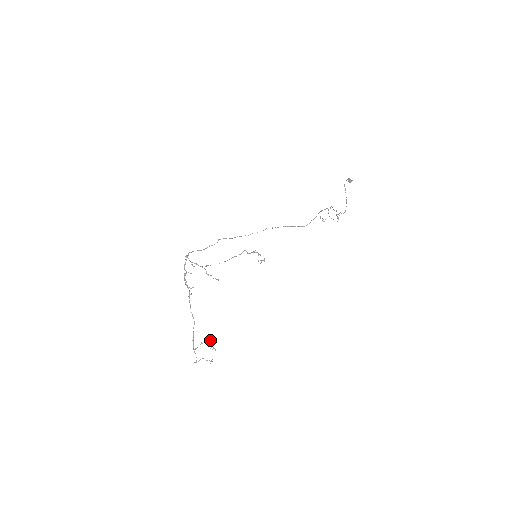
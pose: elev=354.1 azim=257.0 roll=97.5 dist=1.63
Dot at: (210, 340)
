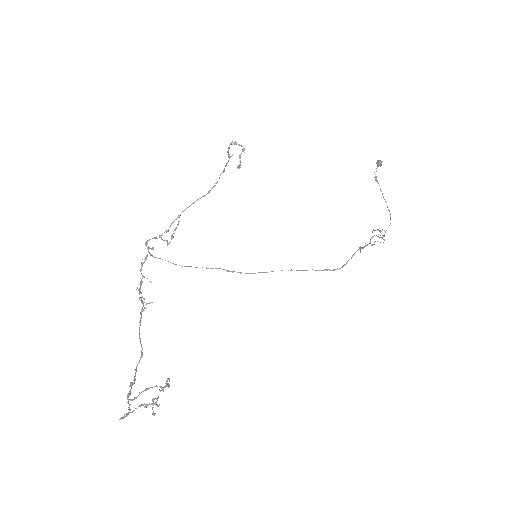
Dot at: (165, 383)
